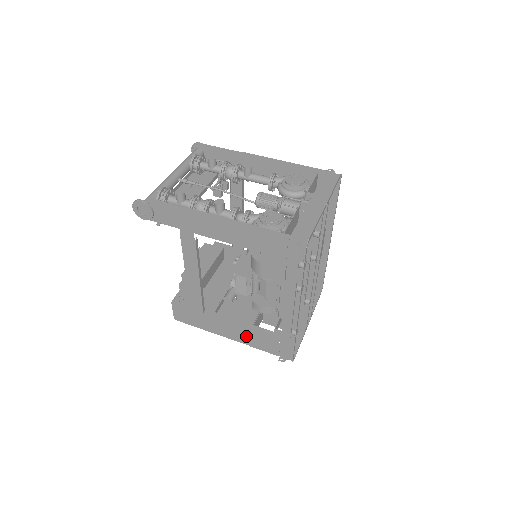
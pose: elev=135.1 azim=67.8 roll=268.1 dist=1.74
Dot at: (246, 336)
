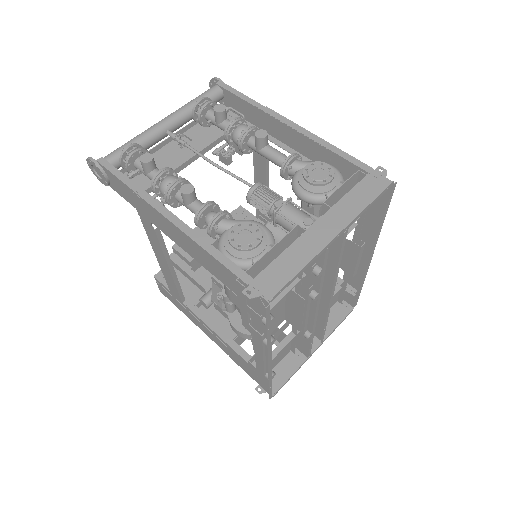
Dot at: (225, 347)
